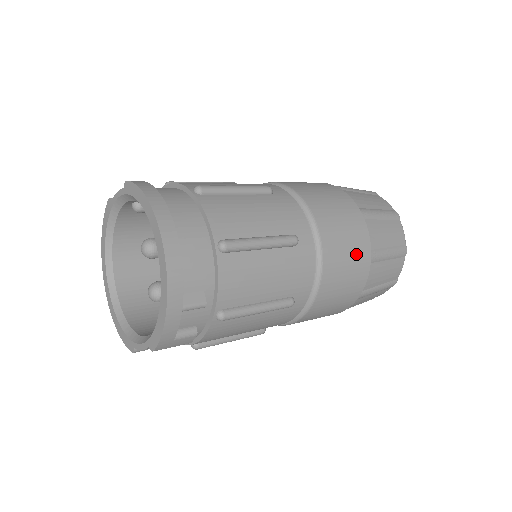
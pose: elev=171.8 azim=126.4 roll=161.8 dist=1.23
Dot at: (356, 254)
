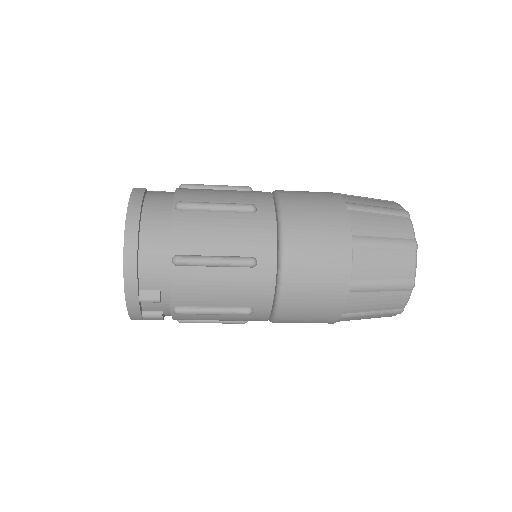
Dot at: (329, 282)
